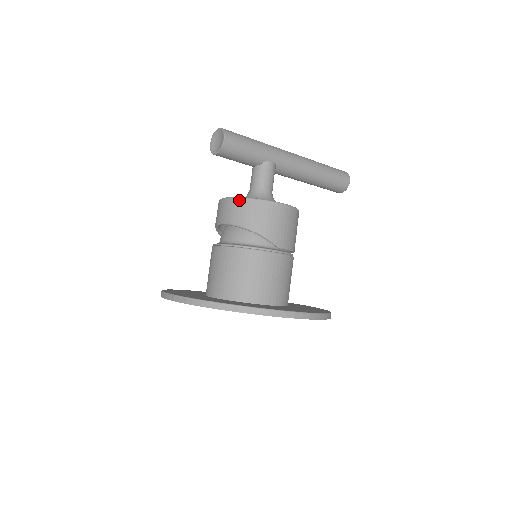
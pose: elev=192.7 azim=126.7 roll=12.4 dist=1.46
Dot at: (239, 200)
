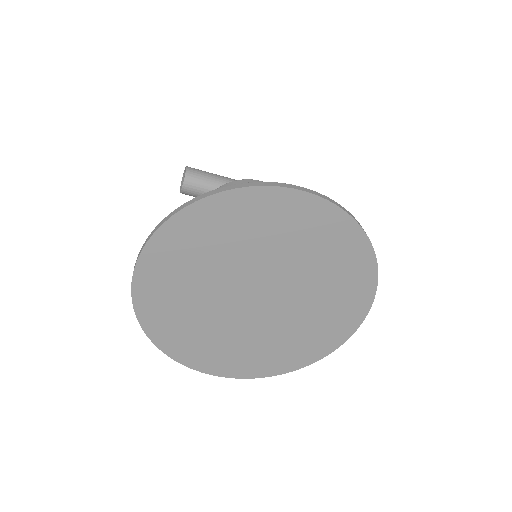
Dot at: occluded
